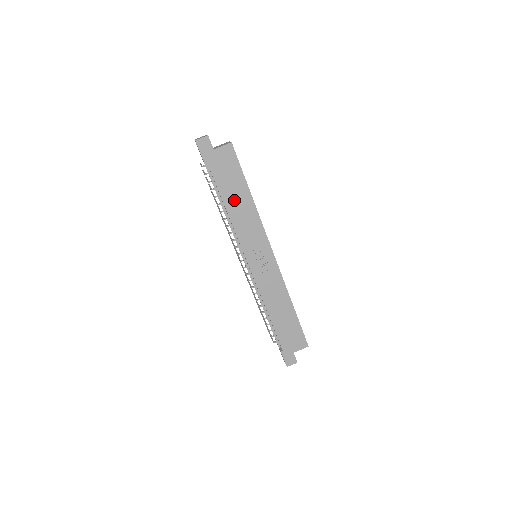
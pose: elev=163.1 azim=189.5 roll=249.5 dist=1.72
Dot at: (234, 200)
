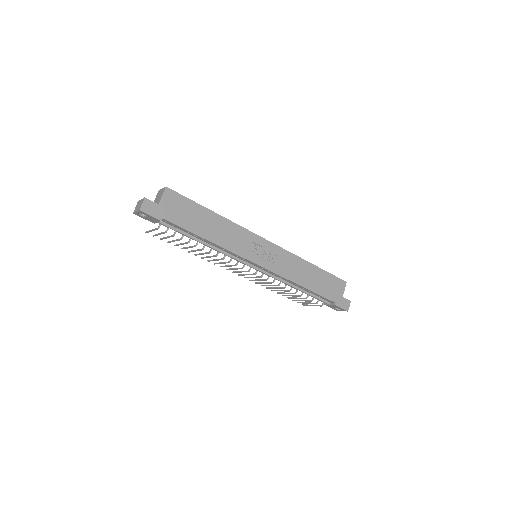
Dot at: (207, 228)
